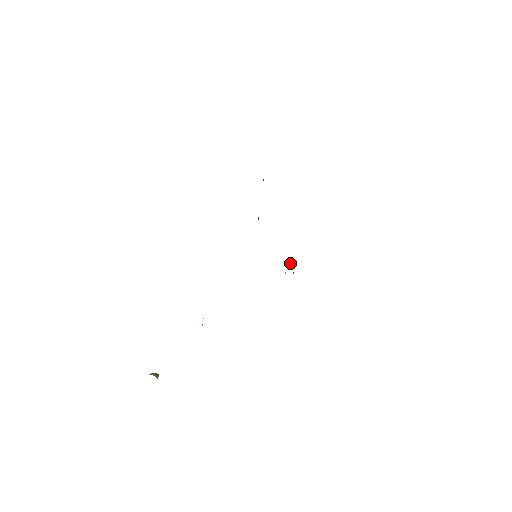
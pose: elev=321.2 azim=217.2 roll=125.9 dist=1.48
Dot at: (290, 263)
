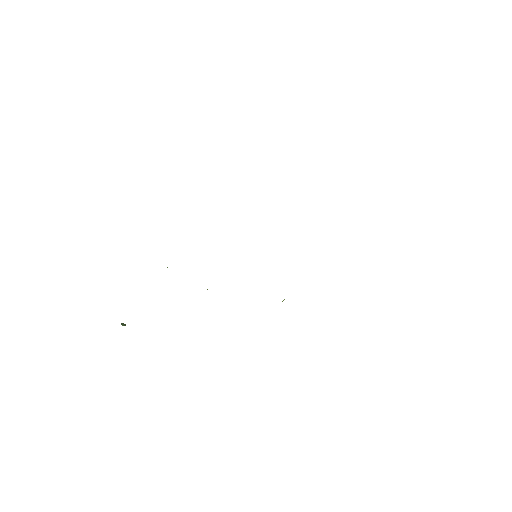
Dot at: occluded
